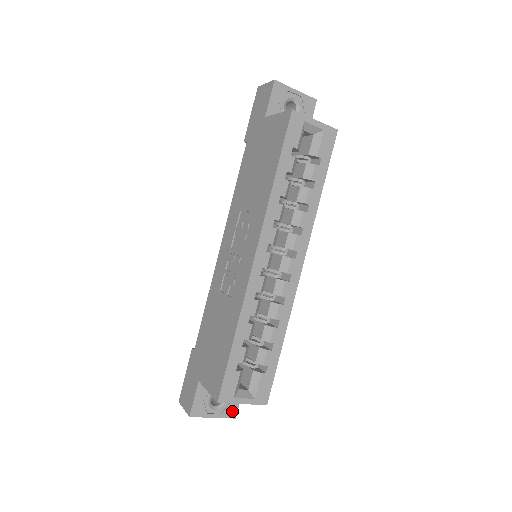
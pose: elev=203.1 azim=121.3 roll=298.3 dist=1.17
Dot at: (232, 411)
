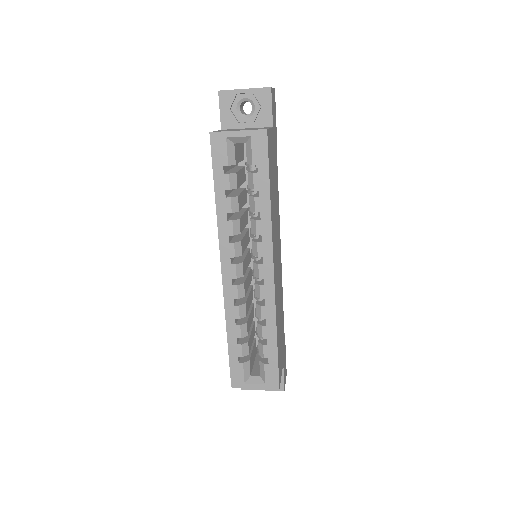
Dot at: occluded
